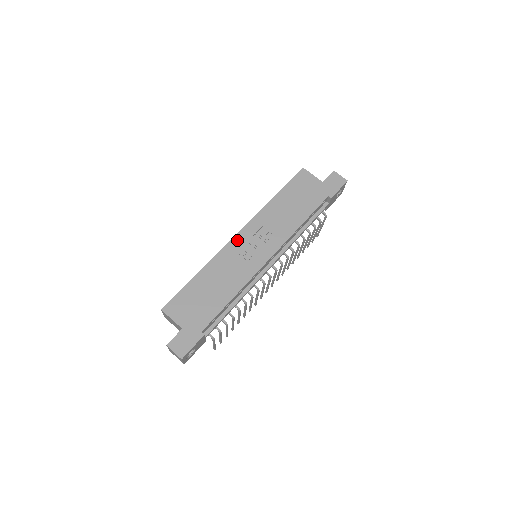
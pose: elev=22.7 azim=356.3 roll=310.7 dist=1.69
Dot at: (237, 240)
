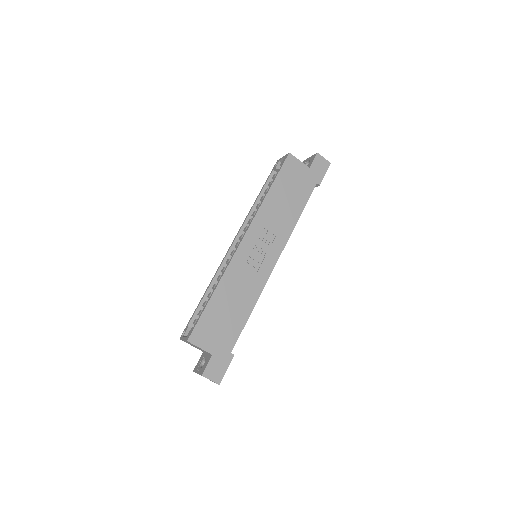
Dot at: (243, 248)
